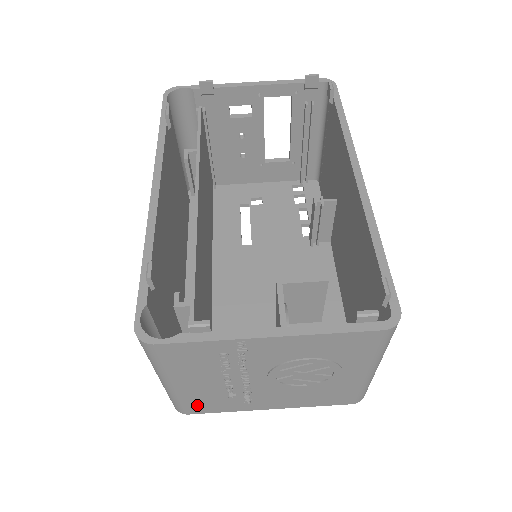
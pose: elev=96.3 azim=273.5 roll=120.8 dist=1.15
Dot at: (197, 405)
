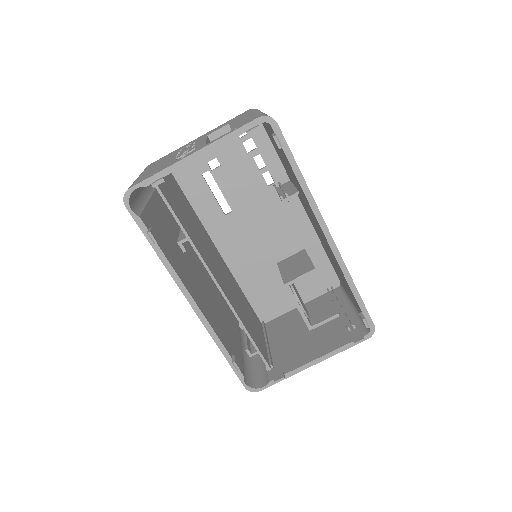
Dot at: occluded
